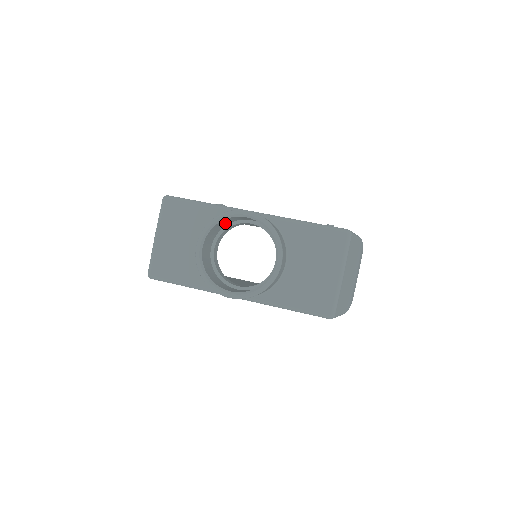
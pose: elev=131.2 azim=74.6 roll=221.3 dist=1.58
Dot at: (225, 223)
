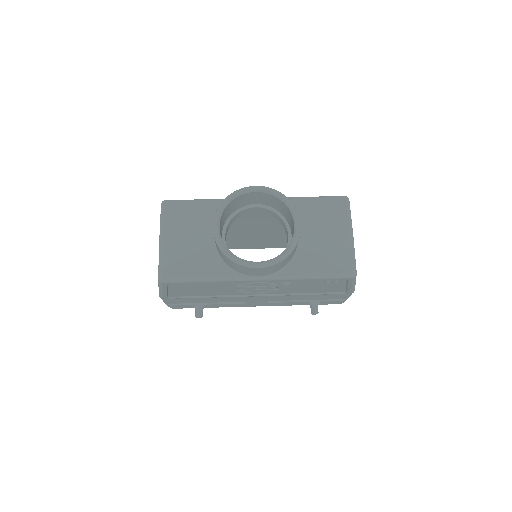
Dot at: (232, 208)
